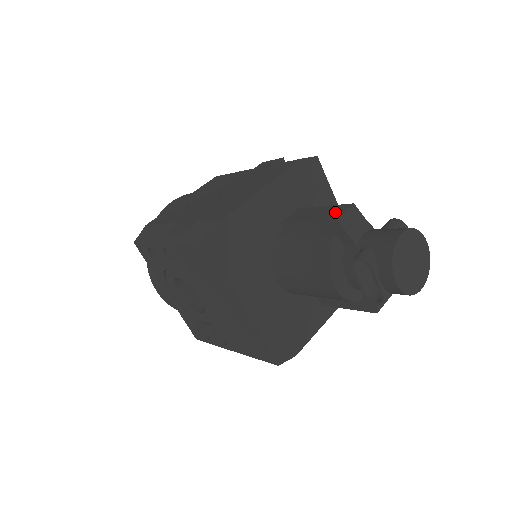
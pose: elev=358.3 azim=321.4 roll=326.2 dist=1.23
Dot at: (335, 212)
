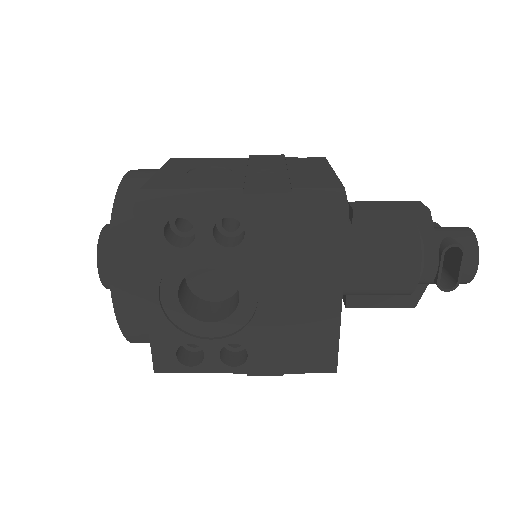
Dot at: (414, 205)
